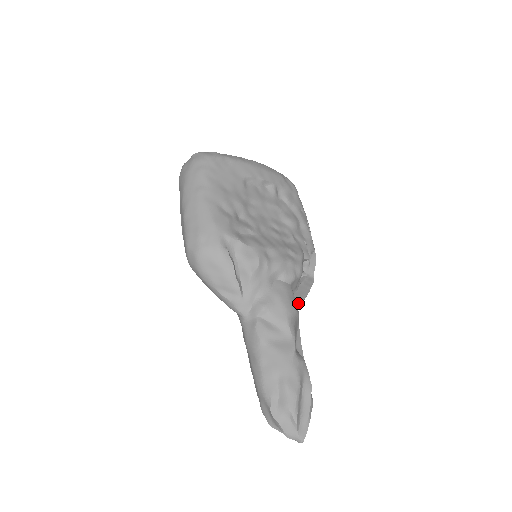
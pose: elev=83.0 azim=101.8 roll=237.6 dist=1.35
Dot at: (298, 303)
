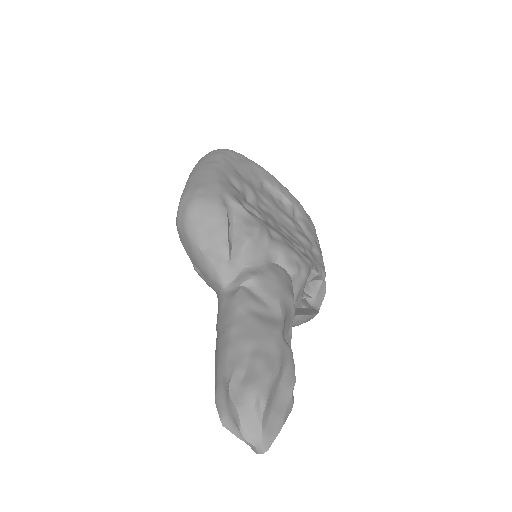
Dot at: (296, 314)
